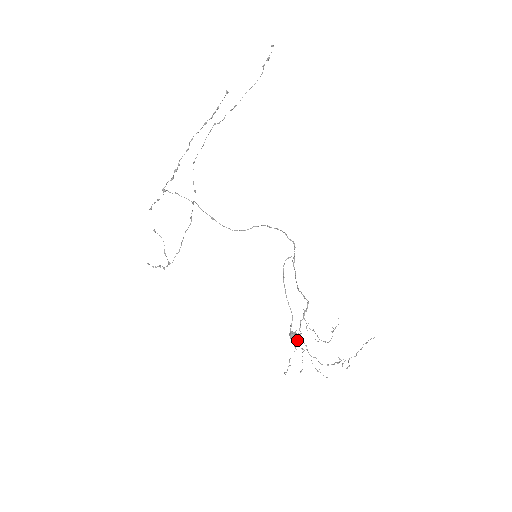
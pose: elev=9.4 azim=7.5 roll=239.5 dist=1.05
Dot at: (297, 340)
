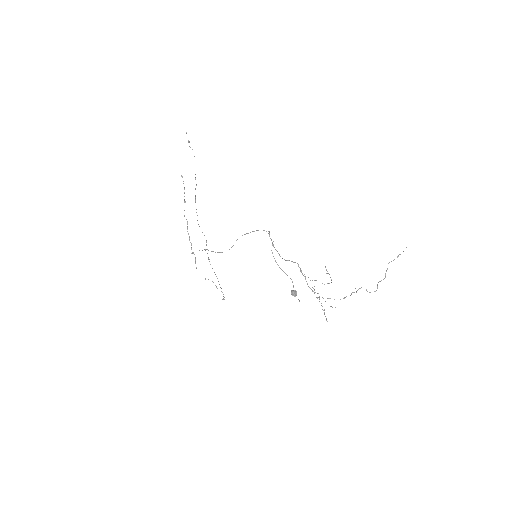
Dot at: (314, 293)
